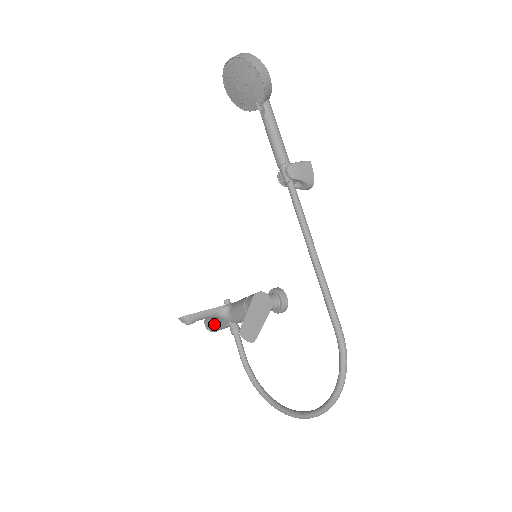
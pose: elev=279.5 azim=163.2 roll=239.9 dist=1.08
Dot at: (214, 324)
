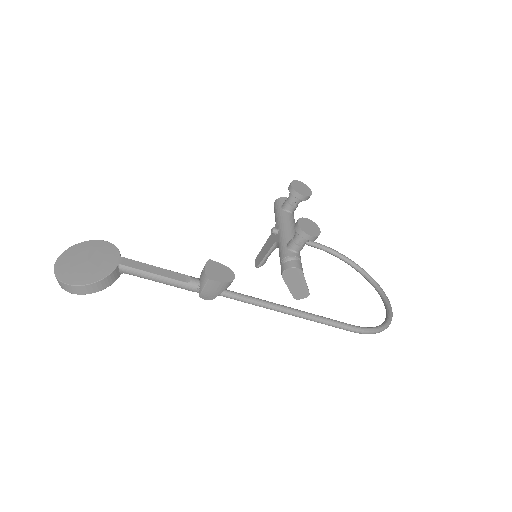
Dot at: occluded
